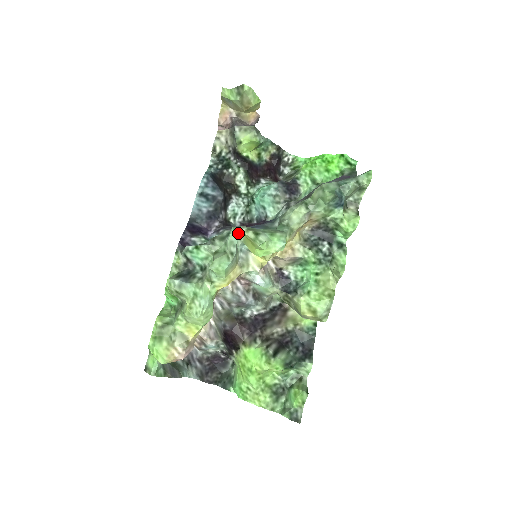
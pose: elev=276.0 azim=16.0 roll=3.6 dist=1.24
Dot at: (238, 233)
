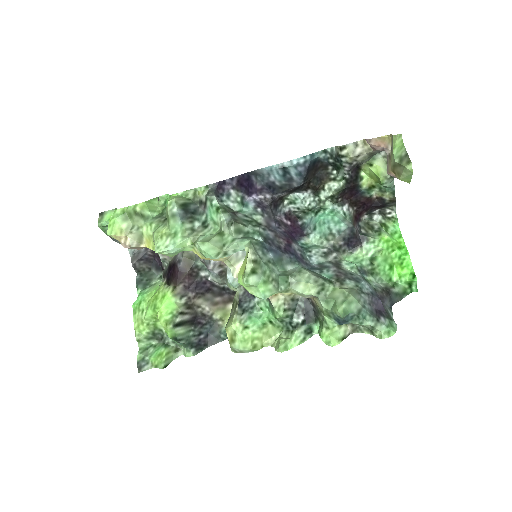
Dot at: (246, 251)
